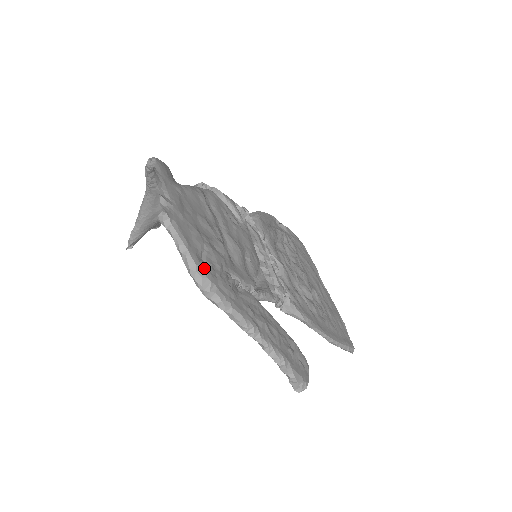
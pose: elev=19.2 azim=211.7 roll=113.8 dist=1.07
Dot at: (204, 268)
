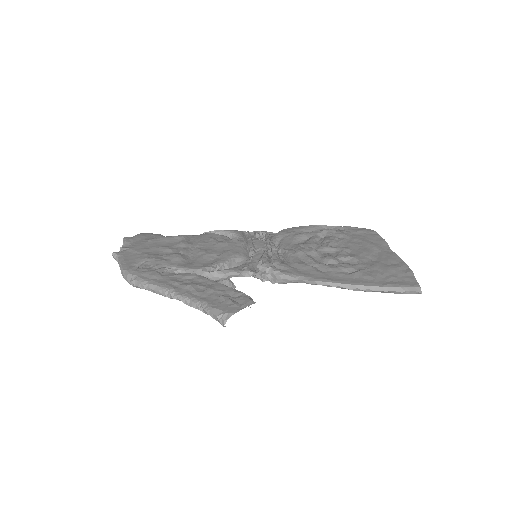
Dot at: (131, 269)
